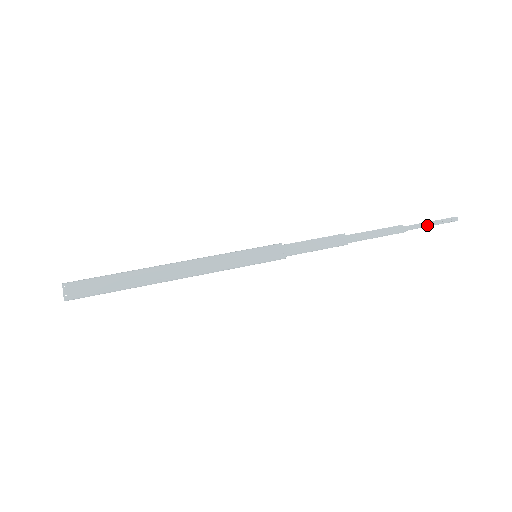
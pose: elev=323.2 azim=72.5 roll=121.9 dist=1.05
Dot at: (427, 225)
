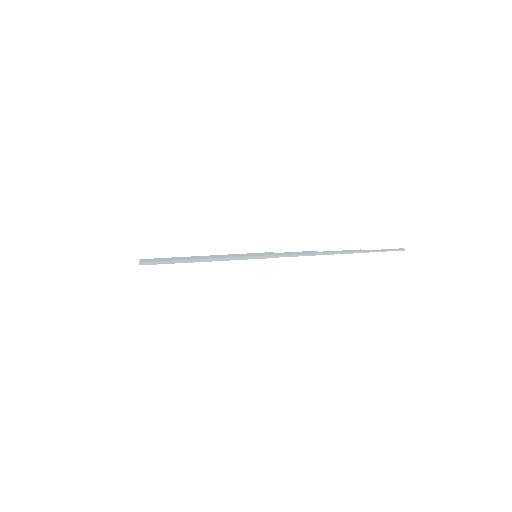
Dot at: (380, 250)
